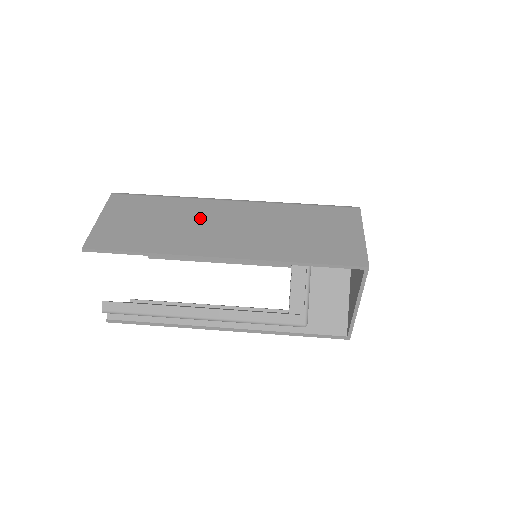
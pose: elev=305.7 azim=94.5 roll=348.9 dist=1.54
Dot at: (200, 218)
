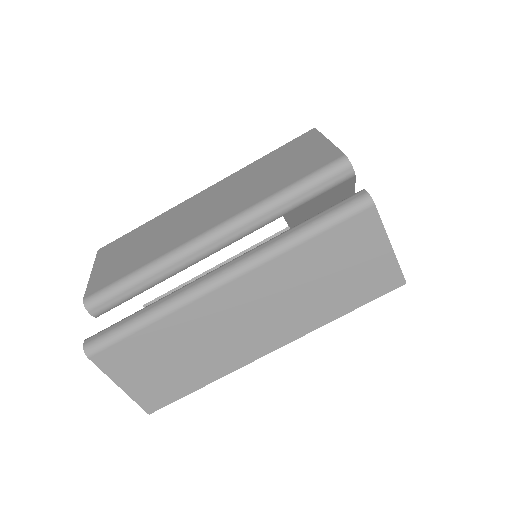
Dot at: (213, 328)
